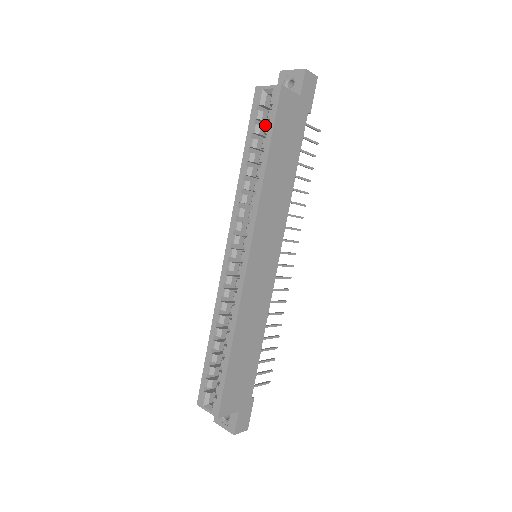
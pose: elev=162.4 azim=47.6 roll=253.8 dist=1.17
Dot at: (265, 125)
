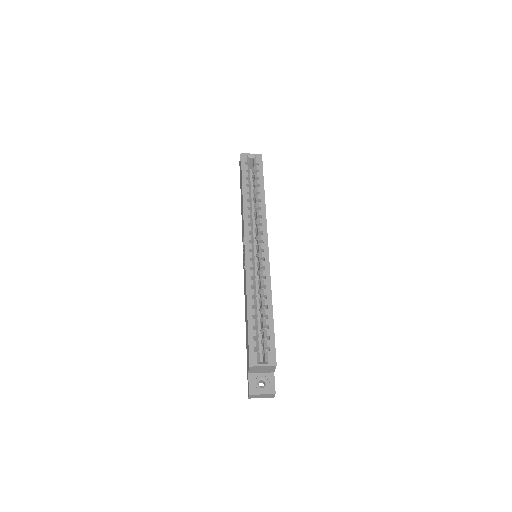
Dot at: occluded
